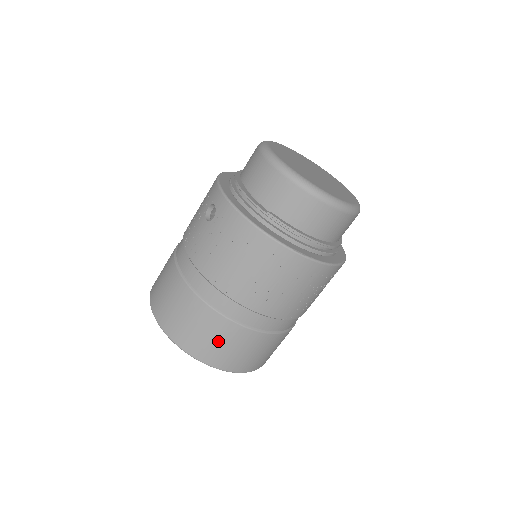
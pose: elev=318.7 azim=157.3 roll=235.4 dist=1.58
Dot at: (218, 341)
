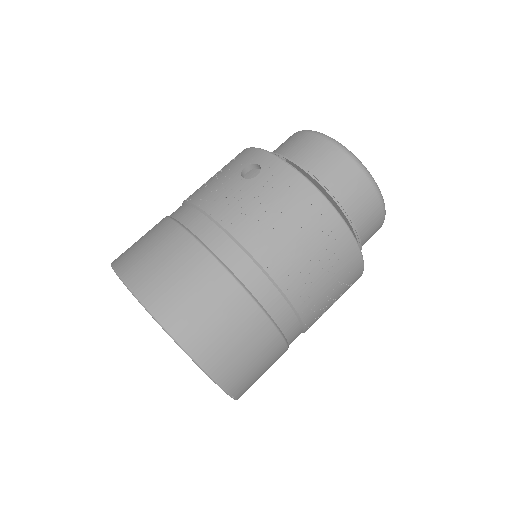
Dot at: (229, 330)
